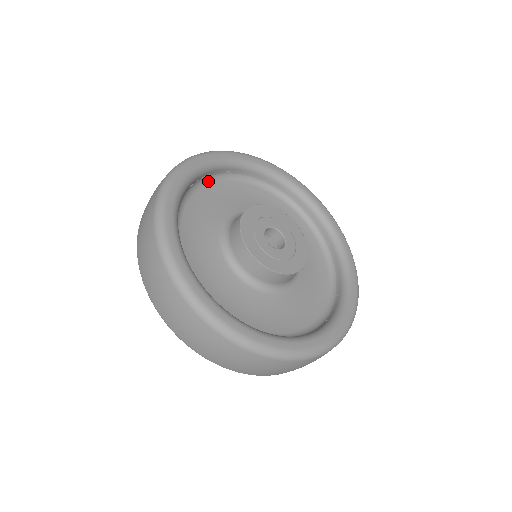
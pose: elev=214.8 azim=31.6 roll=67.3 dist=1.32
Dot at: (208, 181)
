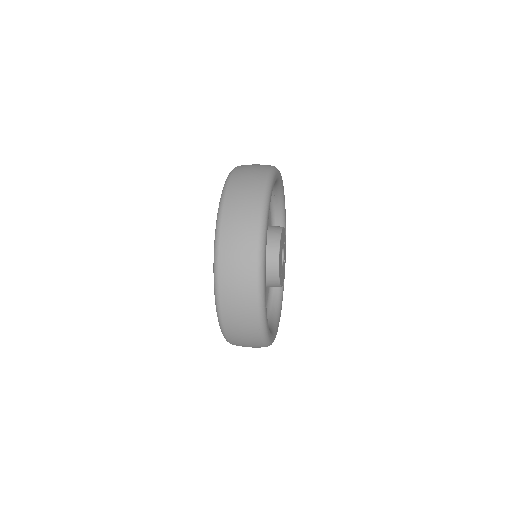
Dot at: occluded
